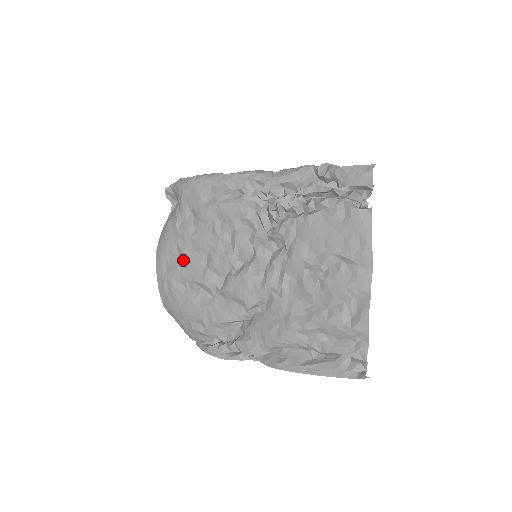
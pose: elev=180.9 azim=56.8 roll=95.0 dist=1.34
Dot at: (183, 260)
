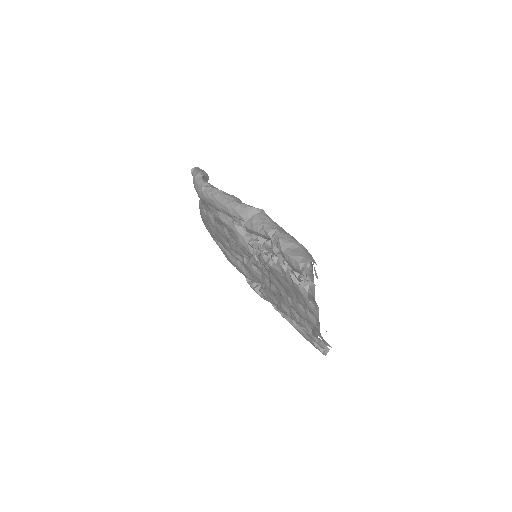
Dot at: (215, 234)
